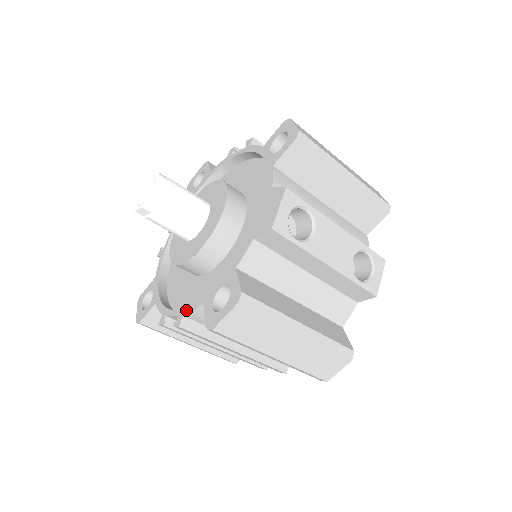
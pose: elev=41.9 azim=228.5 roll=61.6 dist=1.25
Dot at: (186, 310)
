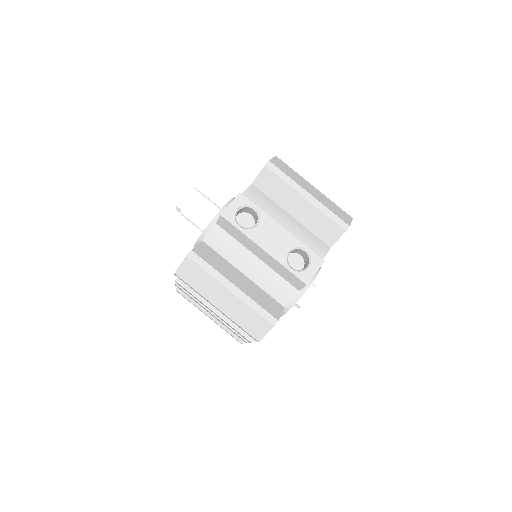
Dot at: occluded
